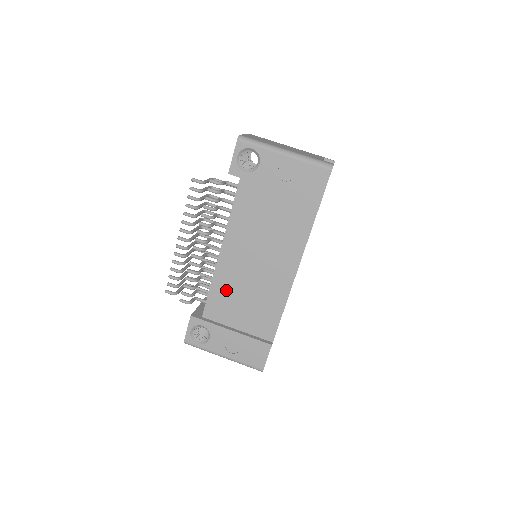
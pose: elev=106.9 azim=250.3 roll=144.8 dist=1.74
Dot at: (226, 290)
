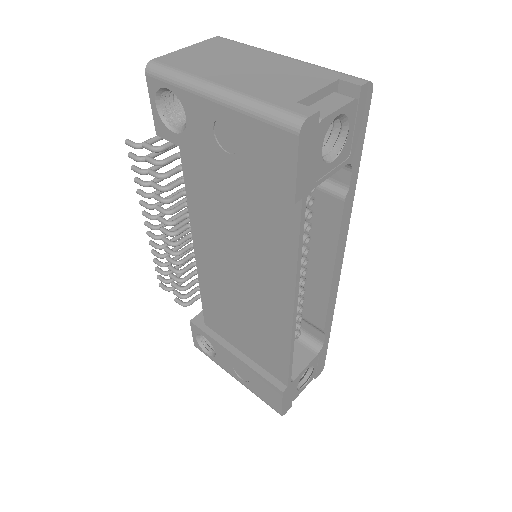
Dot at: (217, 302)
